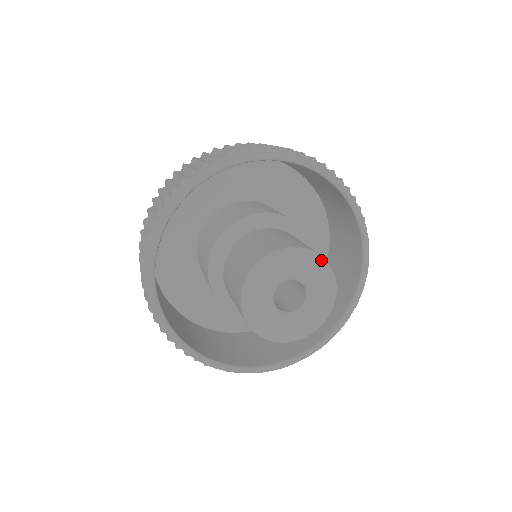
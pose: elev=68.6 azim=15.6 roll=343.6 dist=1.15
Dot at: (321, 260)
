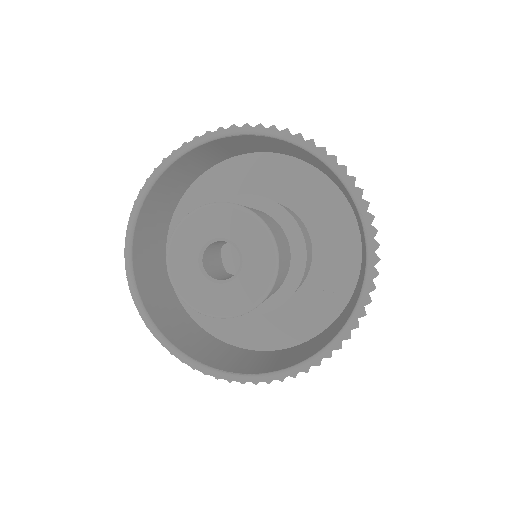
Dot at: (274, 265)
